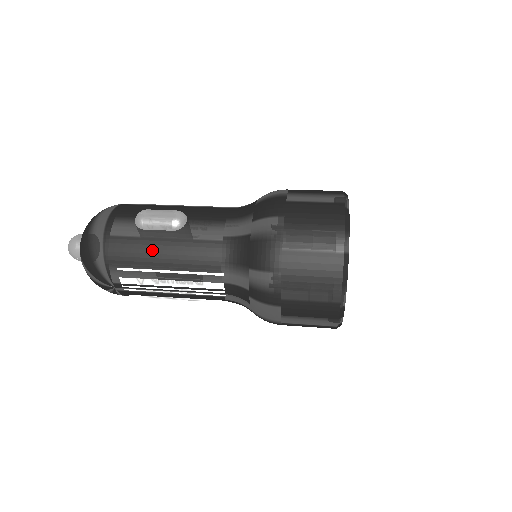
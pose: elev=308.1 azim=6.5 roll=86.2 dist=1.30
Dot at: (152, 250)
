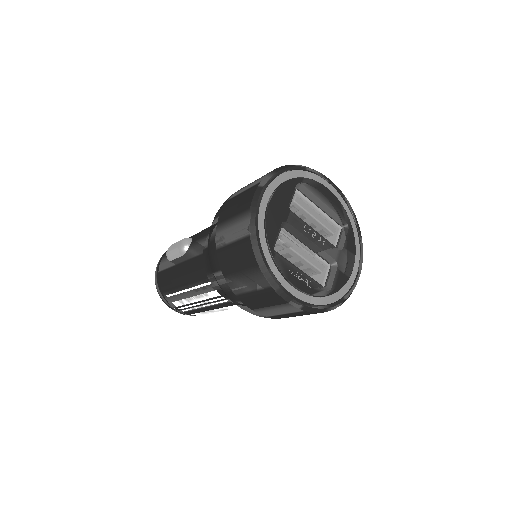
Dot at: (175, 276)
